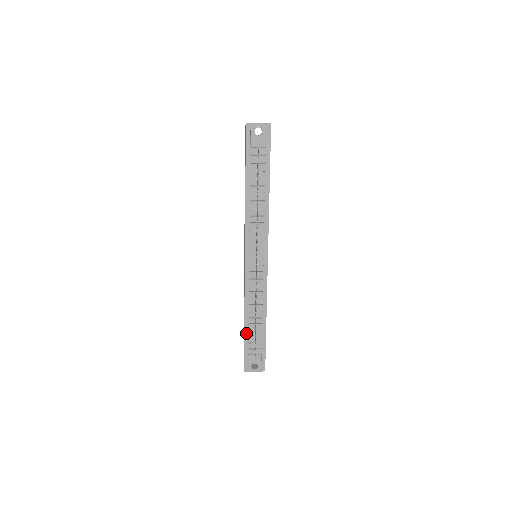
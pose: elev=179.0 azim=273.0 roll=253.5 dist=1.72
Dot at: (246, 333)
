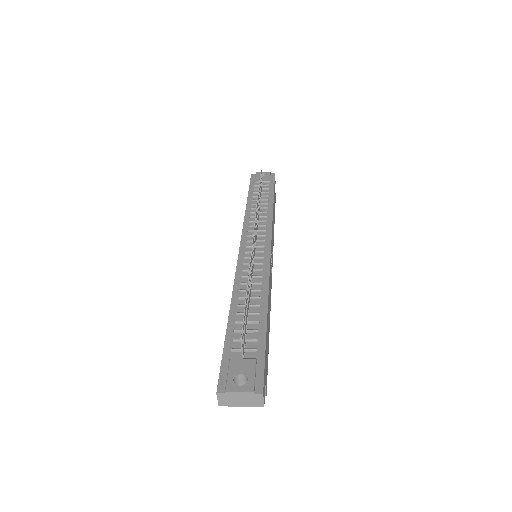
Dot at: (230, 327)
